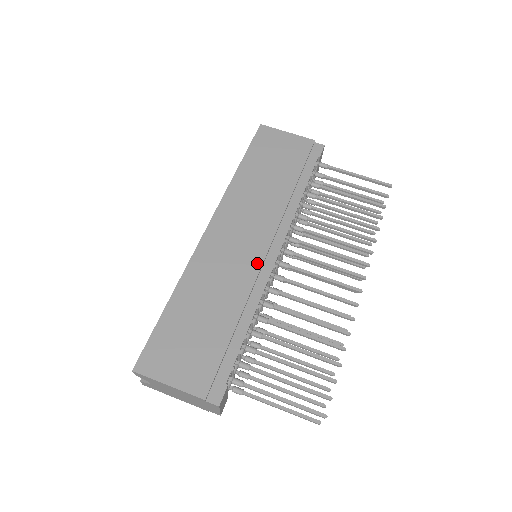
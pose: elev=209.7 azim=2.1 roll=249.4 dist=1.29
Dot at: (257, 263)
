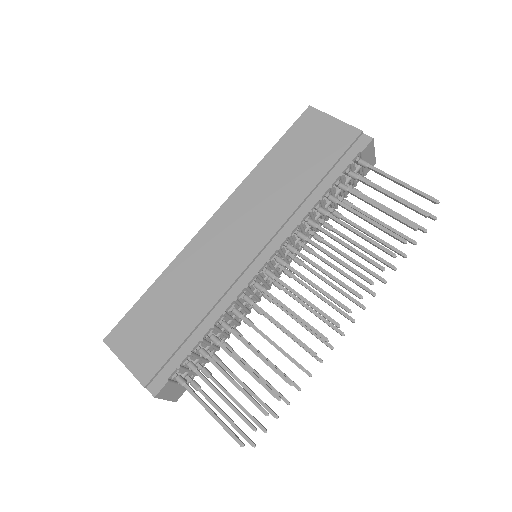
Dot at: (240, 267)
